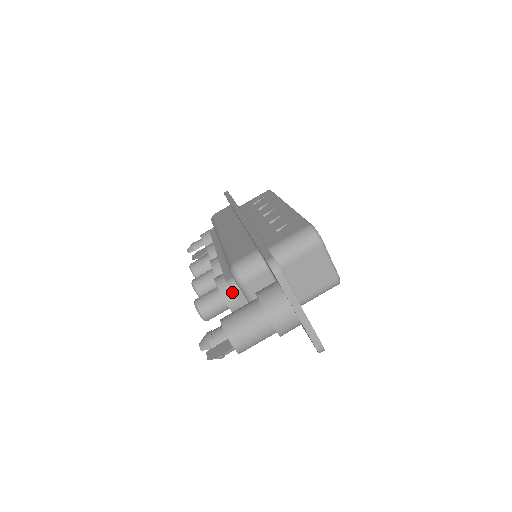
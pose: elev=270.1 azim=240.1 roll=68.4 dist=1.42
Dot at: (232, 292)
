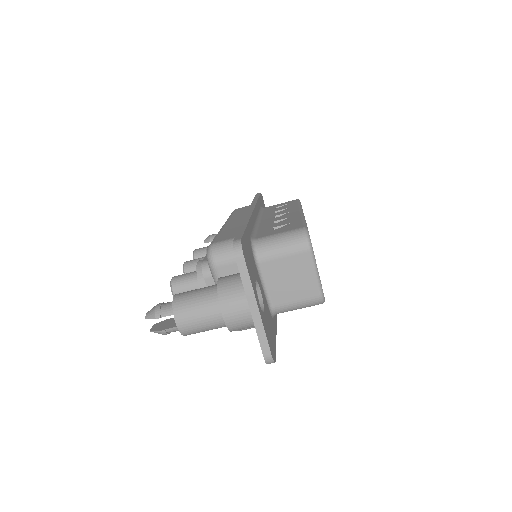
Dot at: (203, 274)
